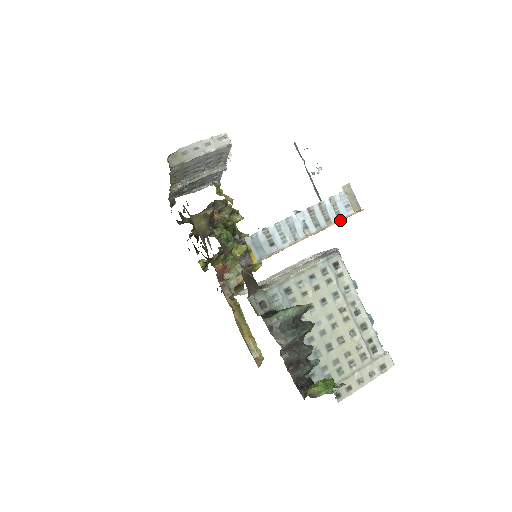
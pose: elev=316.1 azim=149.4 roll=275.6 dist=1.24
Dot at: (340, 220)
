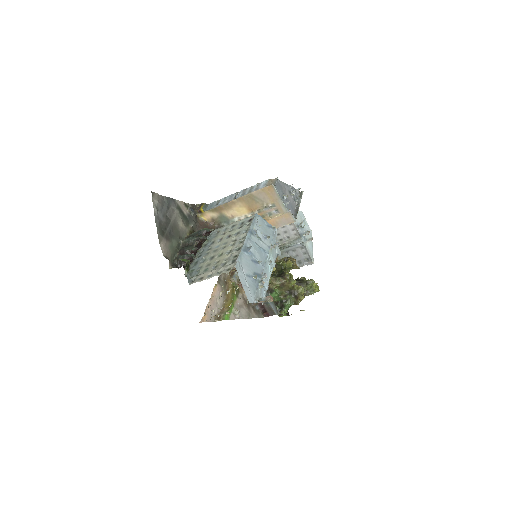
Dot at: (256, 191)
